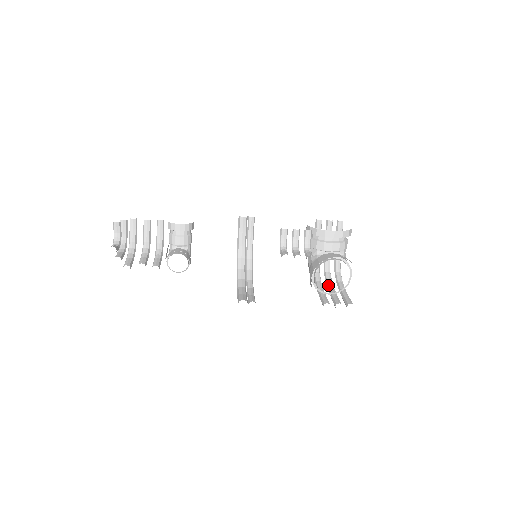
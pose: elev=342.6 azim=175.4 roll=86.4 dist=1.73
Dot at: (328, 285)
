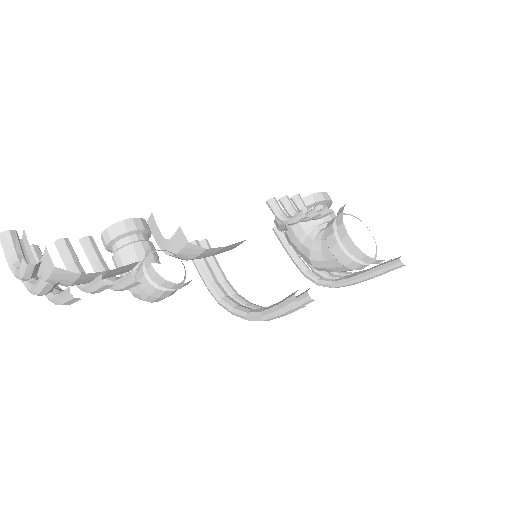
Dot at: occluded
